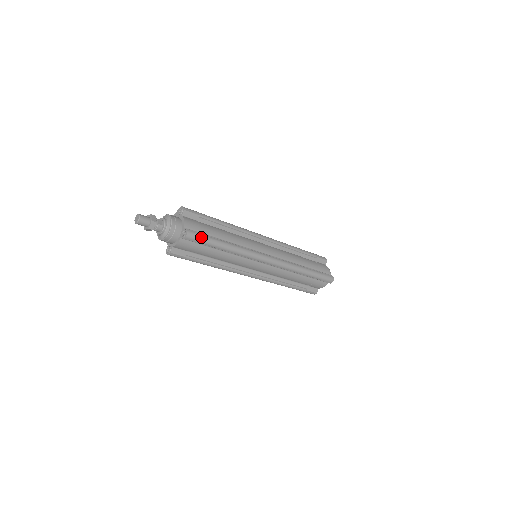
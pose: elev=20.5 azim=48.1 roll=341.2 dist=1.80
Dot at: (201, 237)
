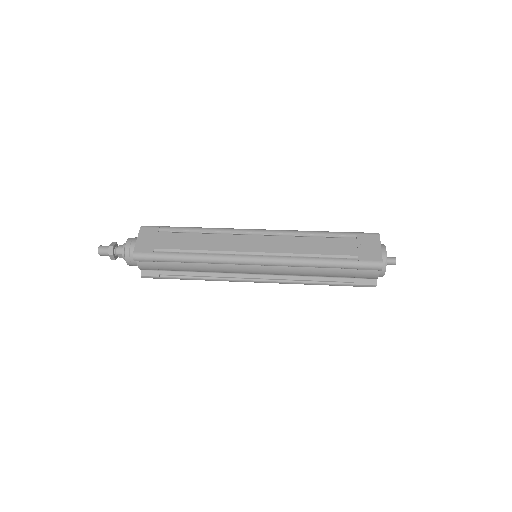
Dot at: (159, 278)
